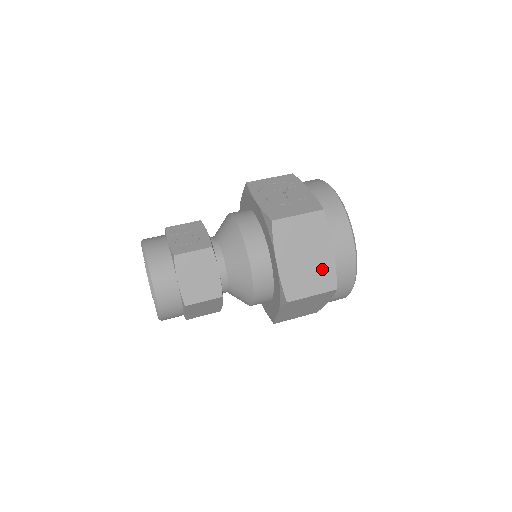
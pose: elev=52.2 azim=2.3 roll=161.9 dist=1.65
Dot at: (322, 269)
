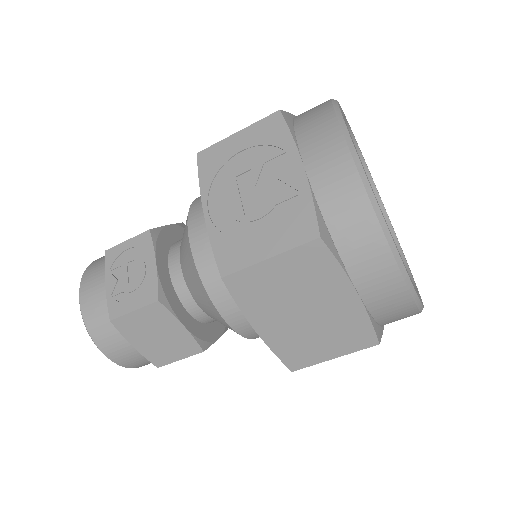
Dot at: (342, 324)
